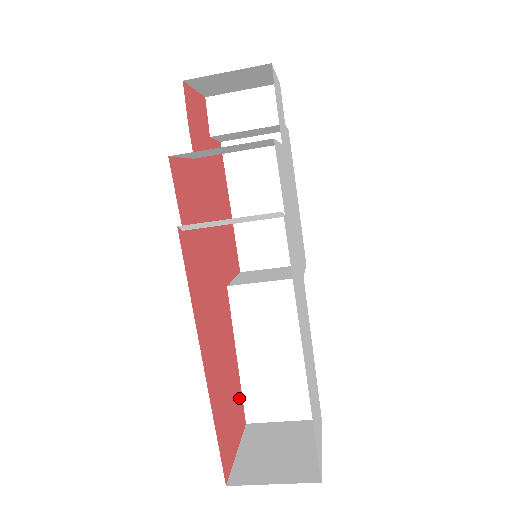
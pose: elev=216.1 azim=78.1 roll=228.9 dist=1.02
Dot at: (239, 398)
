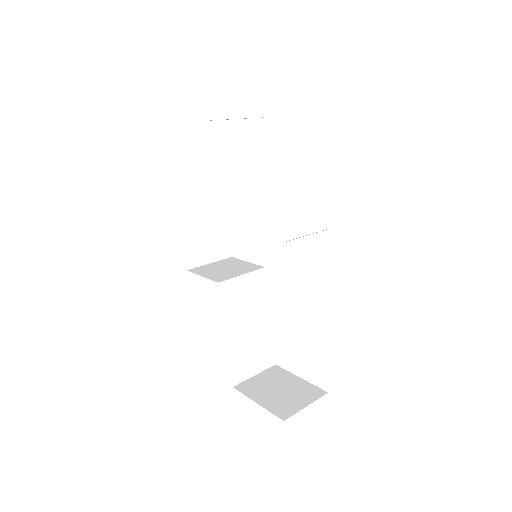
Dot at: occluded
